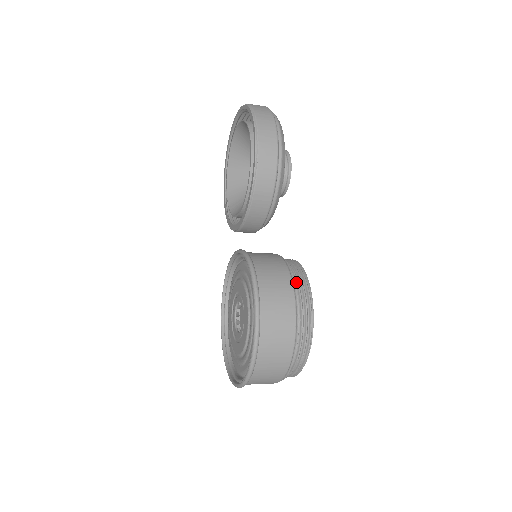
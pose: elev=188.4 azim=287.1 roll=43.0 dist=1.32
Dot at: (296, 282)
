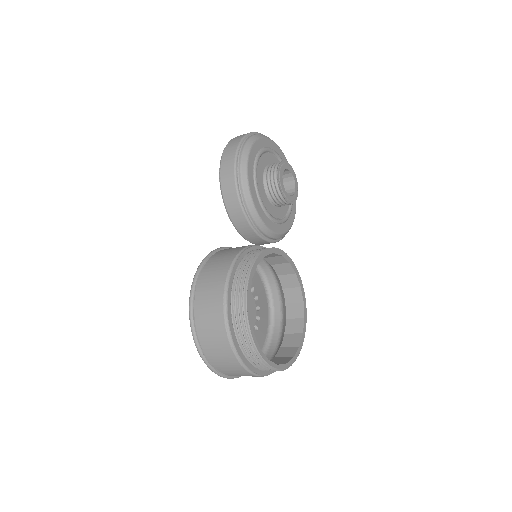
Dot at: (247, 257)
